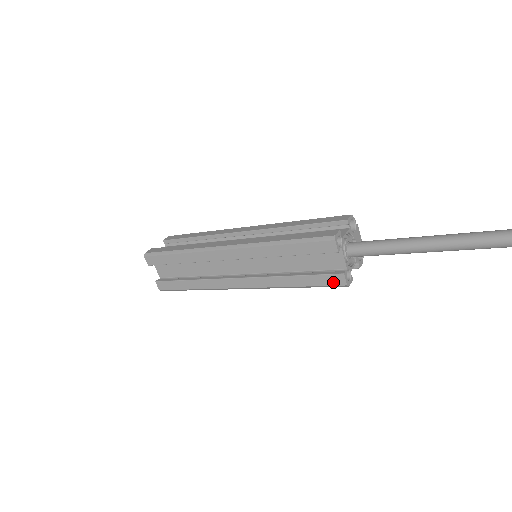
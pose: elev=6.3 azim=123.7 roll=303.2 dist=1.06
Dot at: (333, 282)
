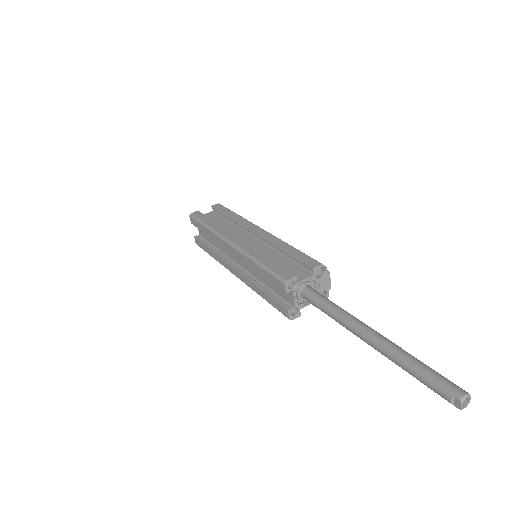
Dot at: (282, 311)
